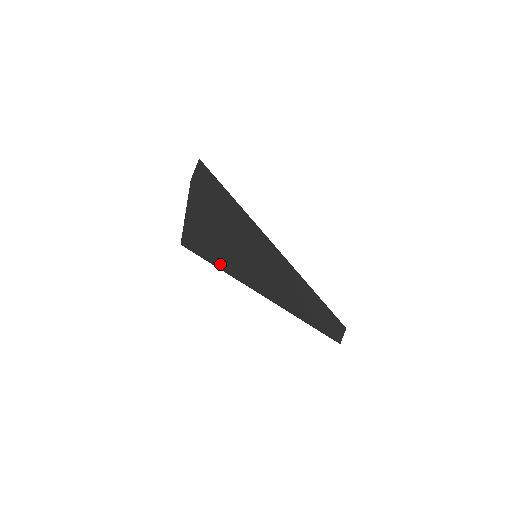
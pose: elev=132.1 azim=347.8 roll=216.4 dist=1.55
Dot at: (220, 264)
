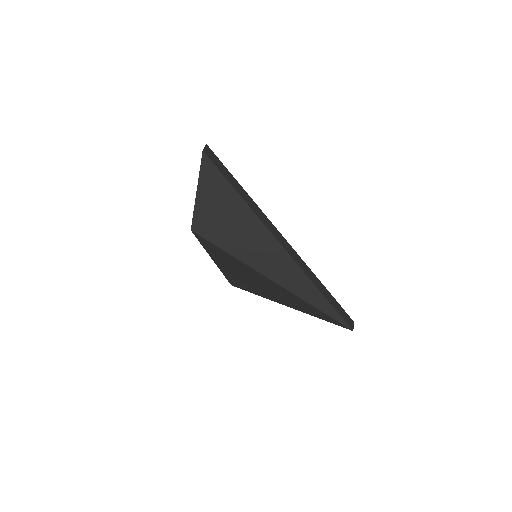
Dot at: (228, 246)
